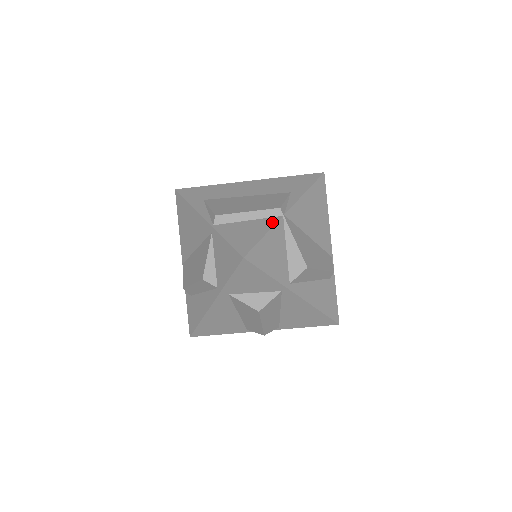
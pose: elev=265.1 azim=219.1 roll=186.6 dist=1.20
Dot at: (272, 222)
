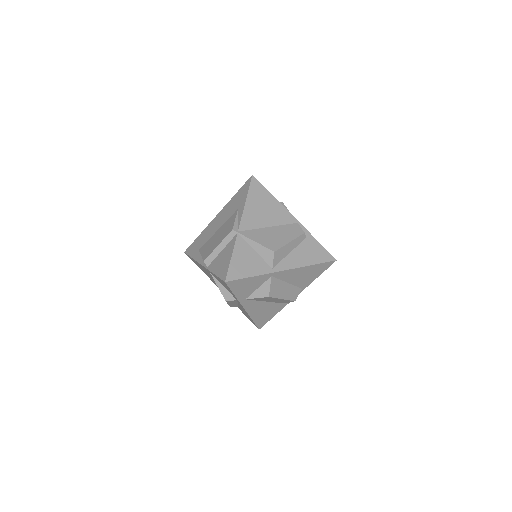
Dot at: (233, 243)
